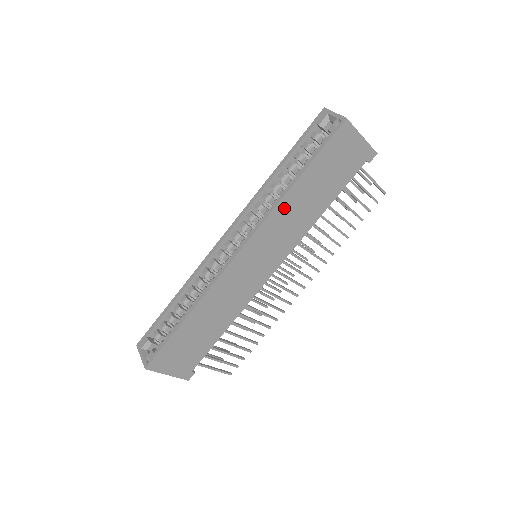
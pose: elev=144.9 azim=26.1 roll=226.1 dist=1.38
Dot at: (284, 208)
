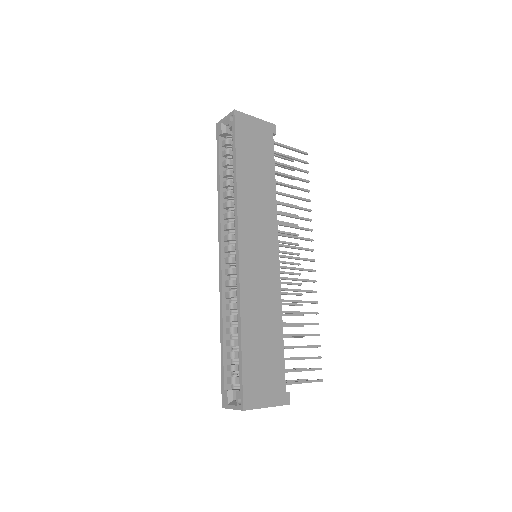
Dot at: (244, 196)
